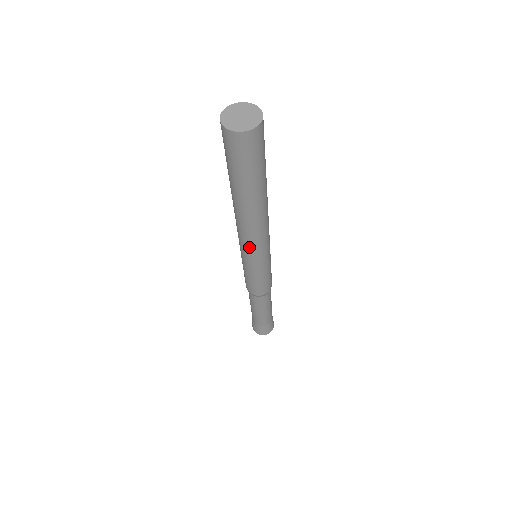
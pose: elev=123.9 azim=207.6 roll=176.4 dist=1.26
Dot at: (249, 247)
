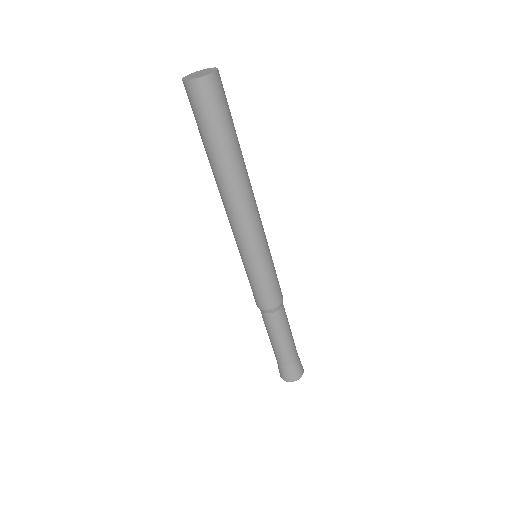
Dot at: (236, 232)
